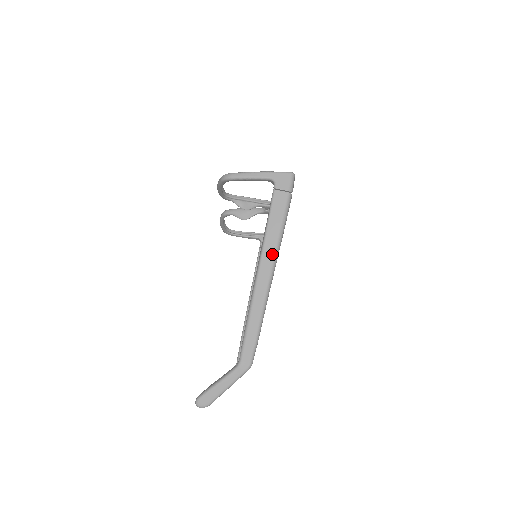
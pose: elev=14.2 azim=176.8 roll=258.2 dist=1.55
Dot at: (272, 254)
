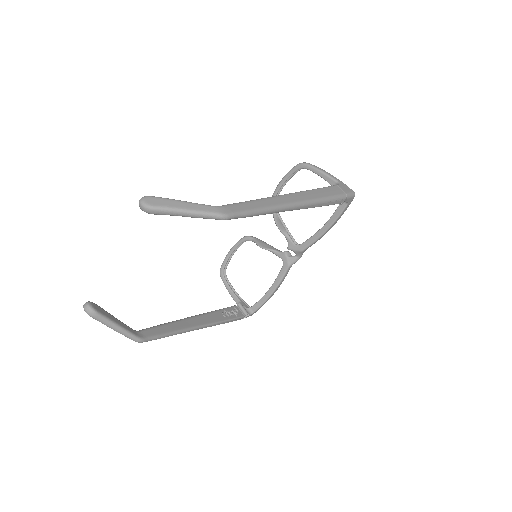
Dot at: (308, 198)
